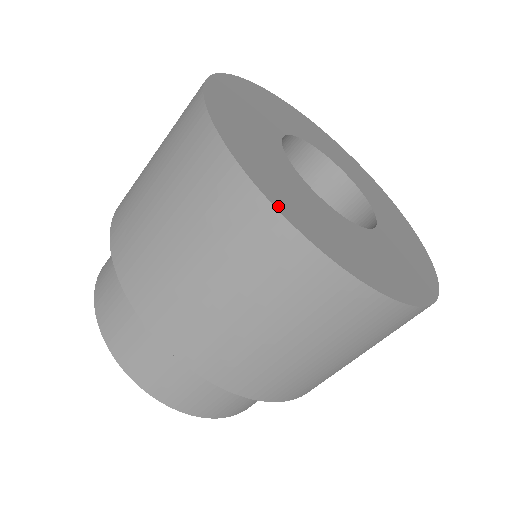
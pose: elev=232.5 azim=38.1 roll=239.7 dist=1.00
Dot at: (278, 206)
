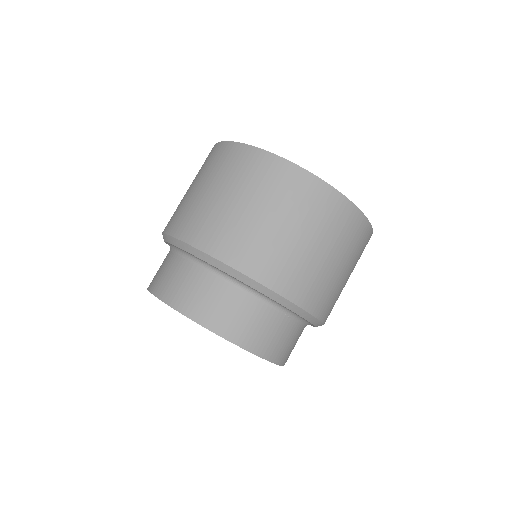
Dot at: occluded
